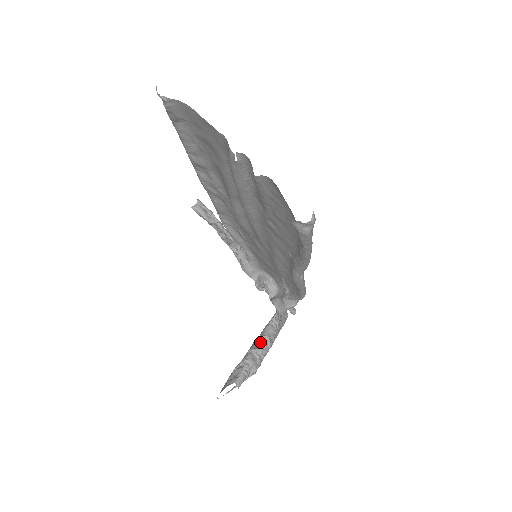
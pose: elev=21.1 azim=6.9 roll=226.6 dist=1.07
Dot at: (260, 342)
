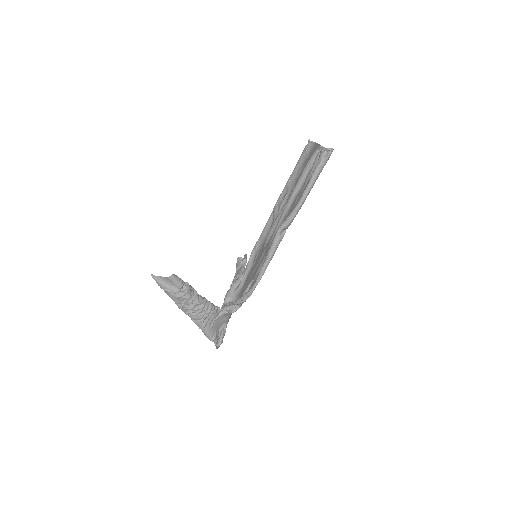
Dot at: occluded
